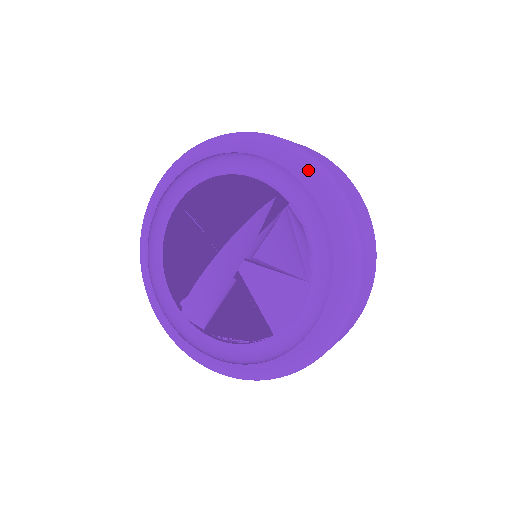
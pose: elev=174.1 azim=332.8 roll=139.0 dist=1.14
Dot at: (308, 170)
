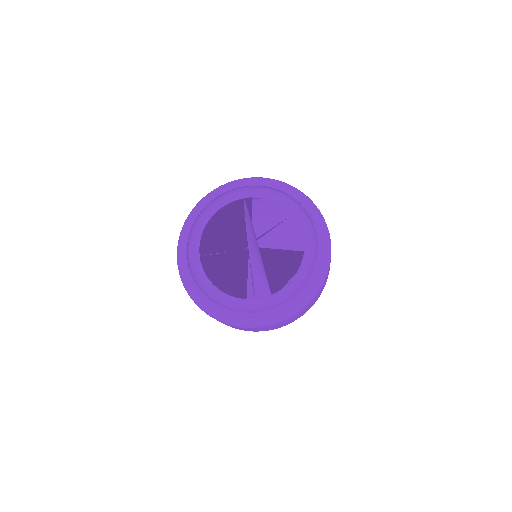
Dot at: (246, 180)
